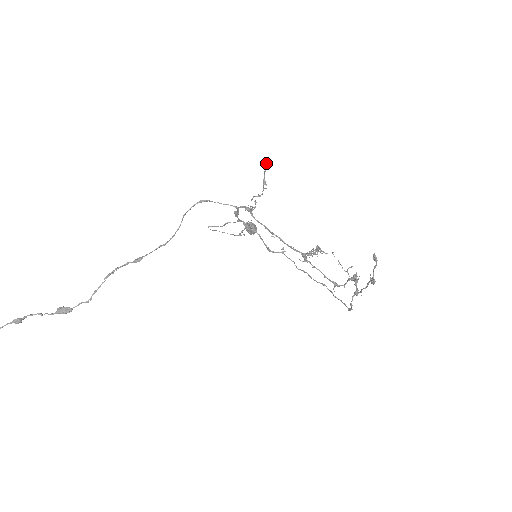
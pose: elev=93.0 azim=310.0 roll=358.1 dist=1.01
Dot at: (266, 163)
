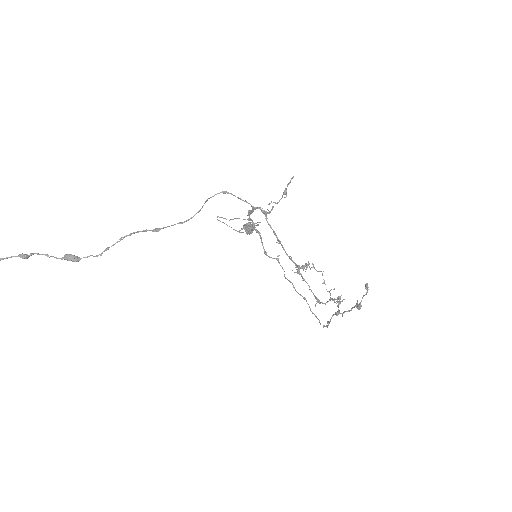
Dot at: occluded
